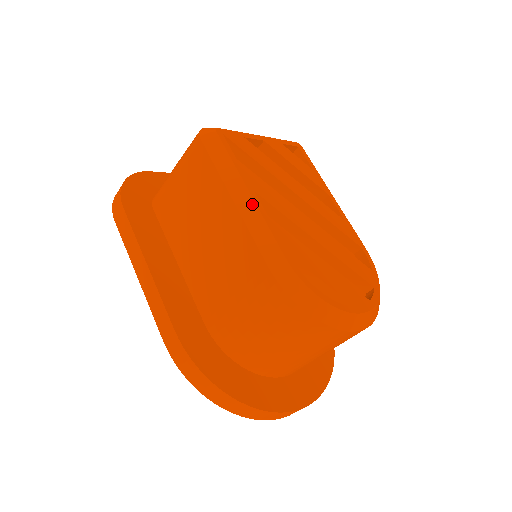
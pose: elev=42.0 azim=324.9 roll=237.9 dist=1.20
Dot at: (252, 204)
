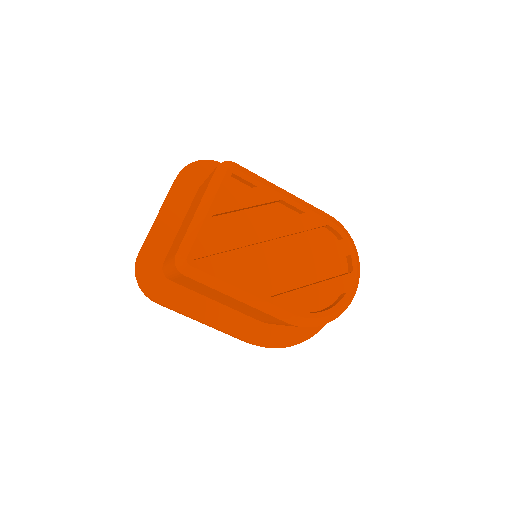
Dot at: (252, 297)
